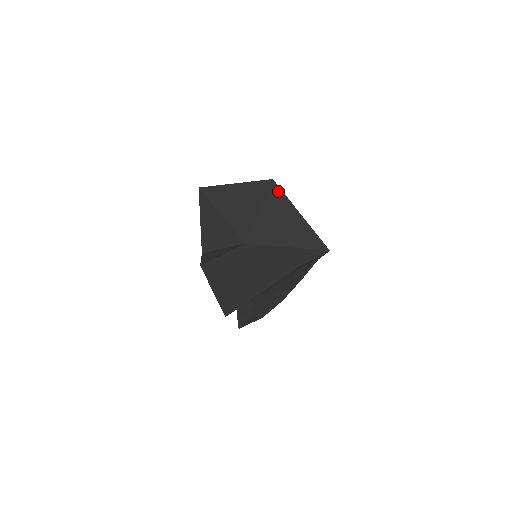
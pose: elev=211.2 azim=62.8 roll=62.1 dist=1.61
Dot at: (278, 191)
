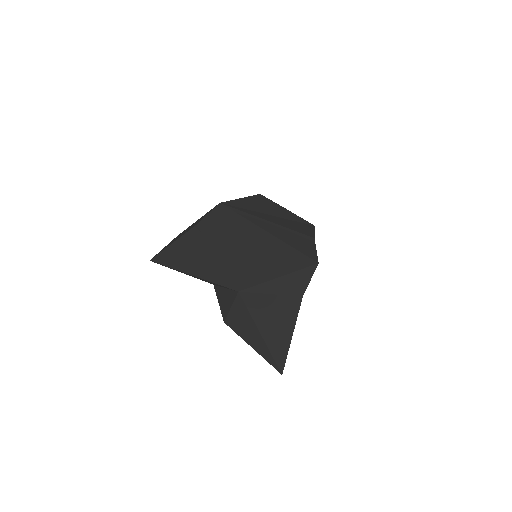
Dot at: (214, 234)
